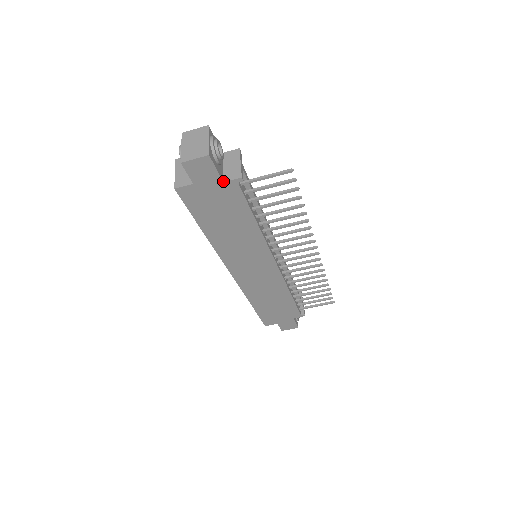
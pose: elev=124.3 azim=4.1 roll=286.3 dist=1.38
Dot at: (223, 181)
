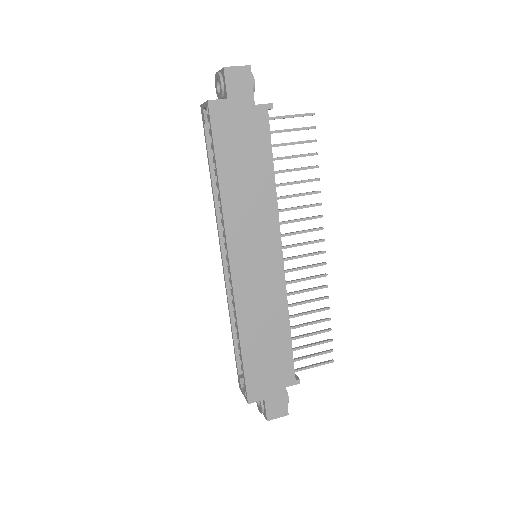
Dot at: (254, 105)
